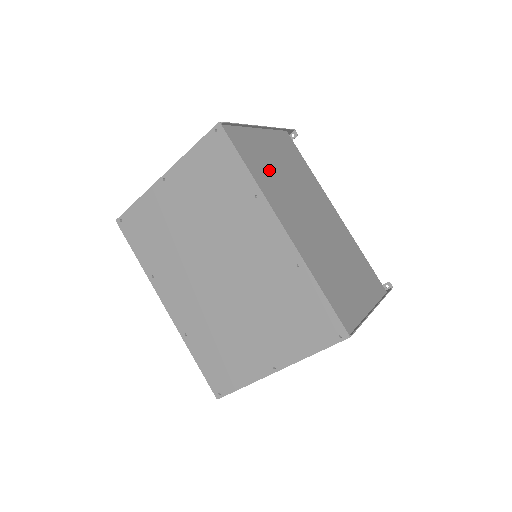
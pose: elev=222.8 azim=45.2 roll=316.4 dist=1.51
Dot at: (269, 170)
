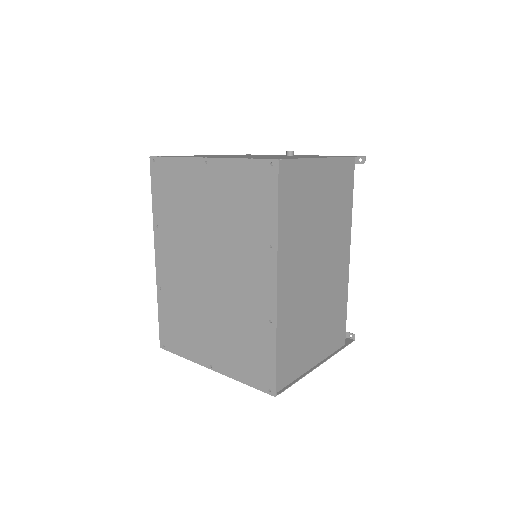
Dot at: (303, 214)
